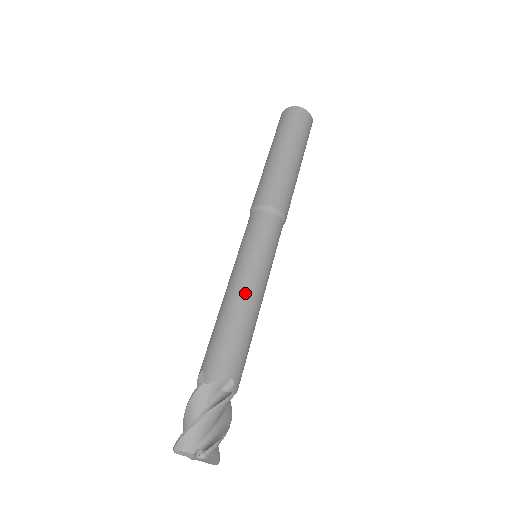
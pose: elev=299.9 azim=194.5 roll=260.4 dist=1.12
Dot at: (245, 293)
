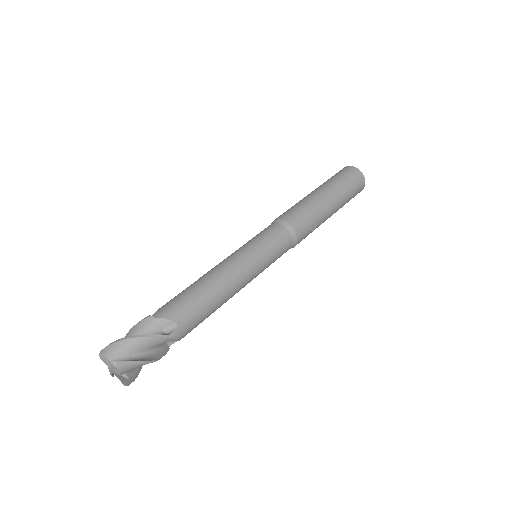
Dot at: (226, 271)
